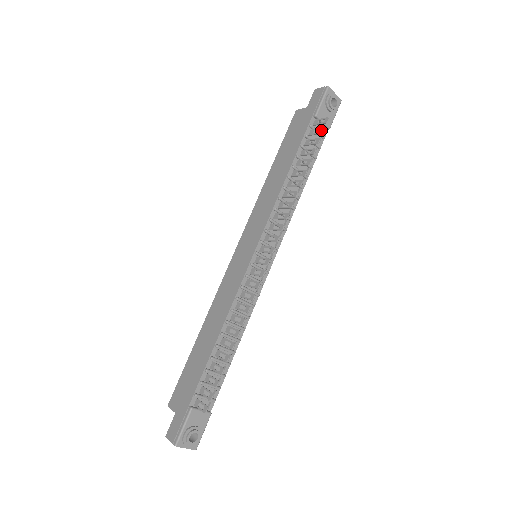
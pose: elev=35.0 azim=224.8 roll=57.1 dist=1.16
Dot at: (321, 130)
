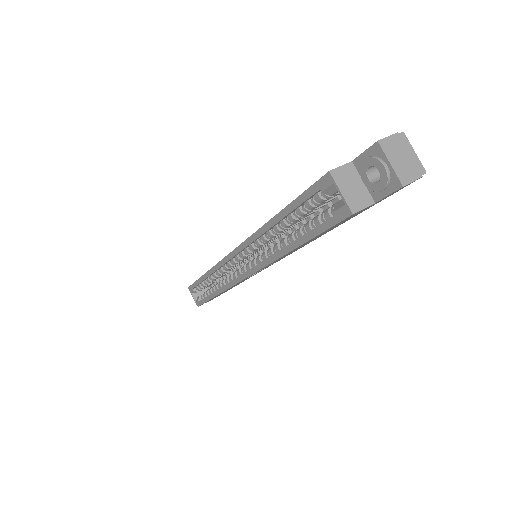
Dot at: occluded
